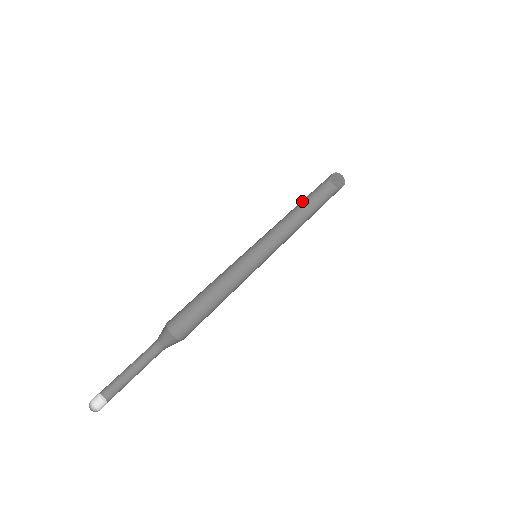
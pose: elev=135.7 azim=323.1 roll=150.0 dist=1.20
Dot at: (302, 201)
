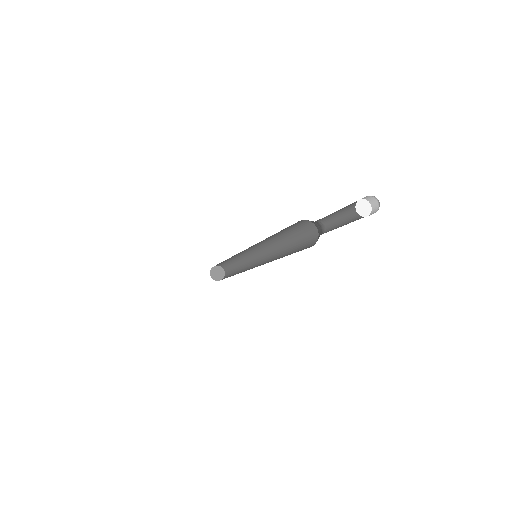
Dot at: occluded
